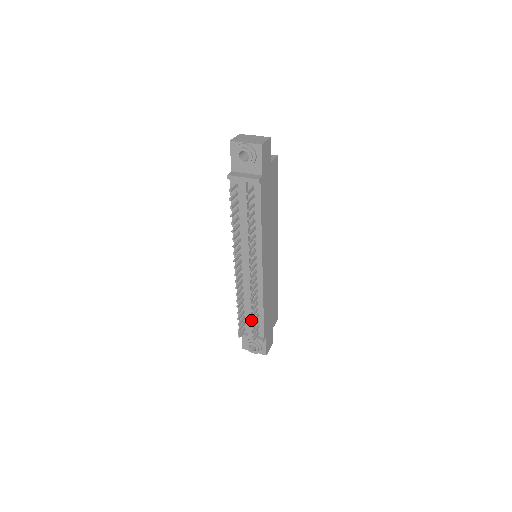
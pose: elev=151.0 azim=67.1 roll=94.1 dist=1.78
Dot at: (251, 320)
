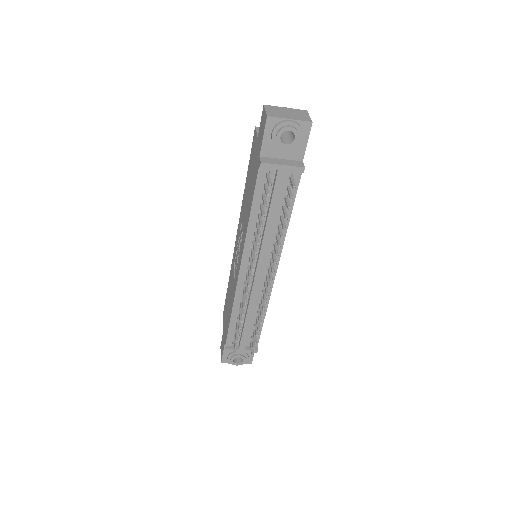
Dot at: (248, 331)
